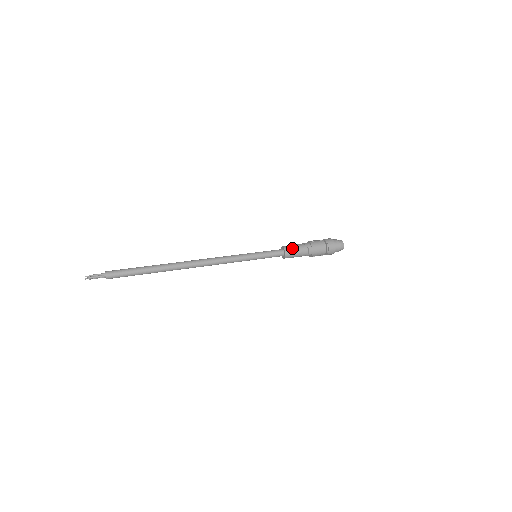
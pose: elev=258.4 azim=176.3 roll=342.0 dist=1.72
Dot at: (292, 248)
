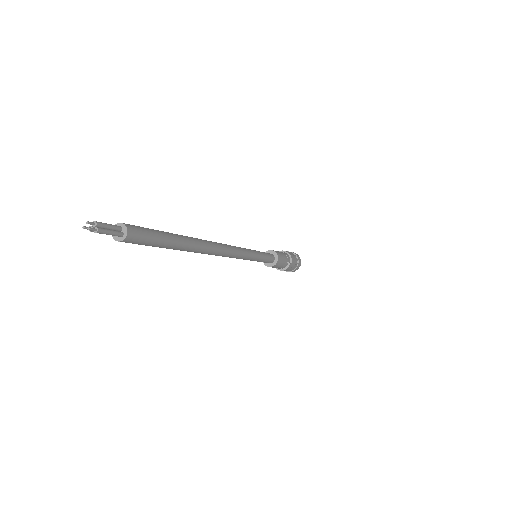
Dot at: (282, 259)
